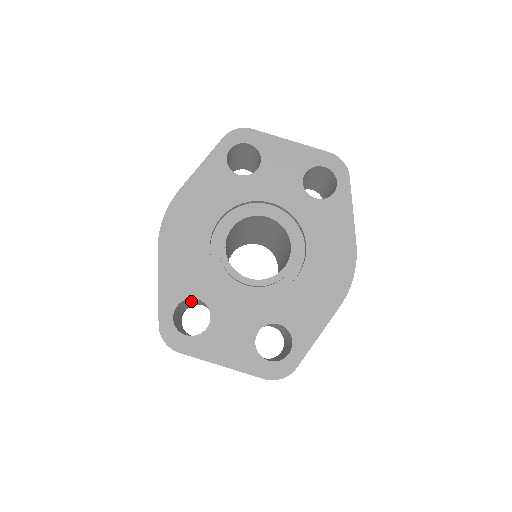
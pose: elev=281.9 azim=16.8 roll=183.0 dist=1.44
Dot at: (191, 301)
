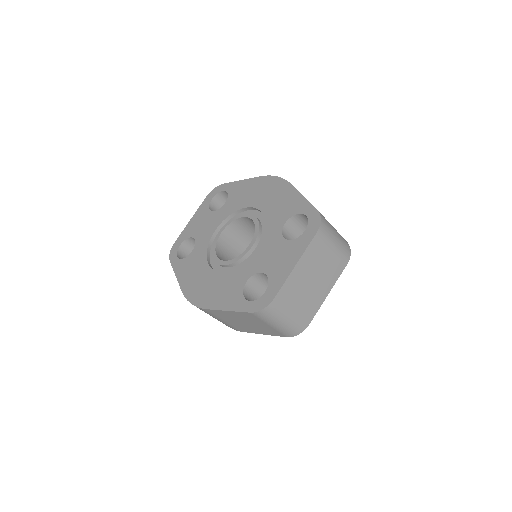
Dot at: occluded
